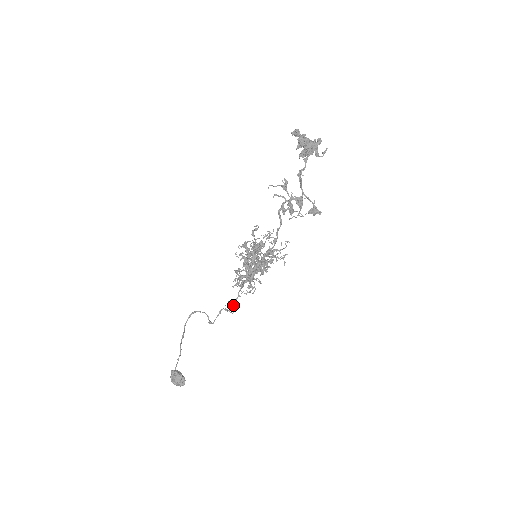
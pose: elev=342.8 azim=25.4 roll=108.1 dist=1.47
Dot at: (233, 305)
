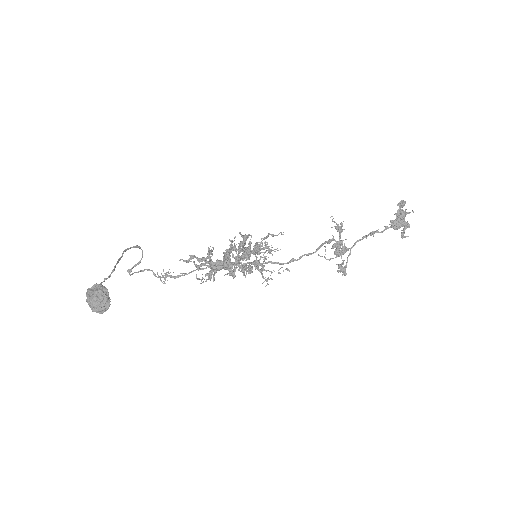
Dot at: (173, 276)
